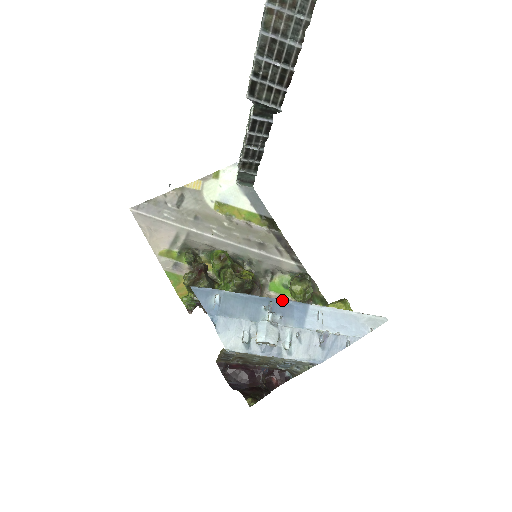
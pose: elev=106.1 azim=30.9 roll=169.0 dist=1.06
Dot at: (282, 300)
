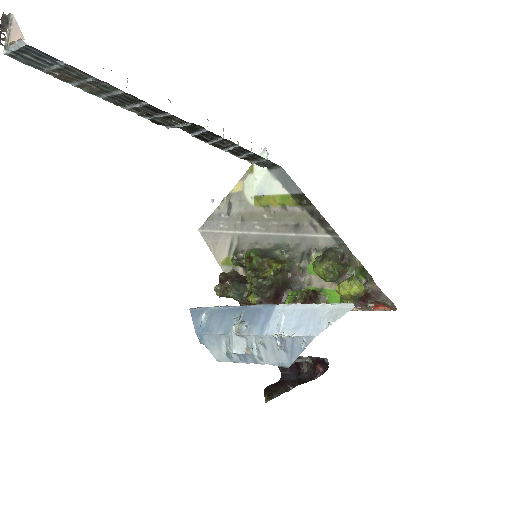
Dot at: (253, 306)
